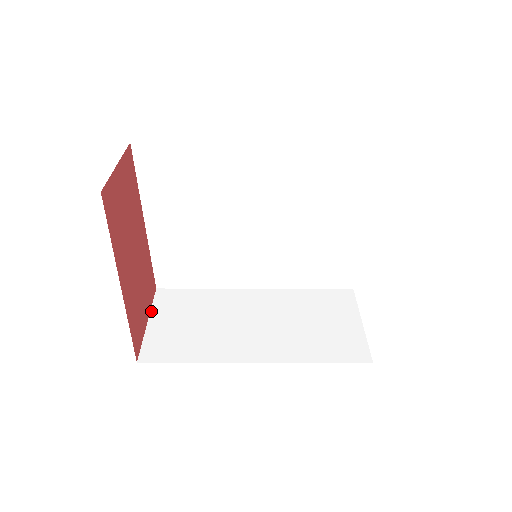
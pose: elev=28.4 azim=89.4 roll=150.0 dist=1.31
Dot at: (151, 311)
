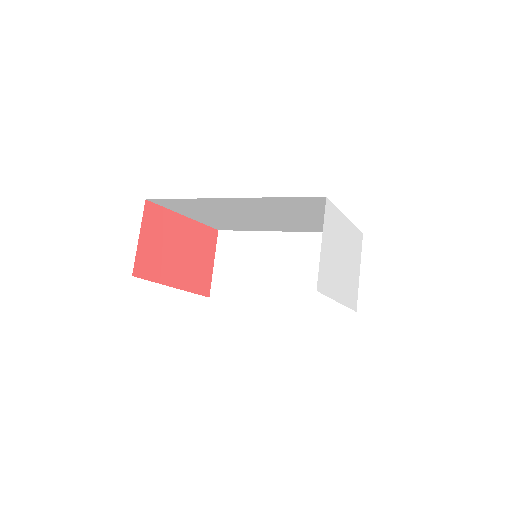
Dot at: (216, 253)
